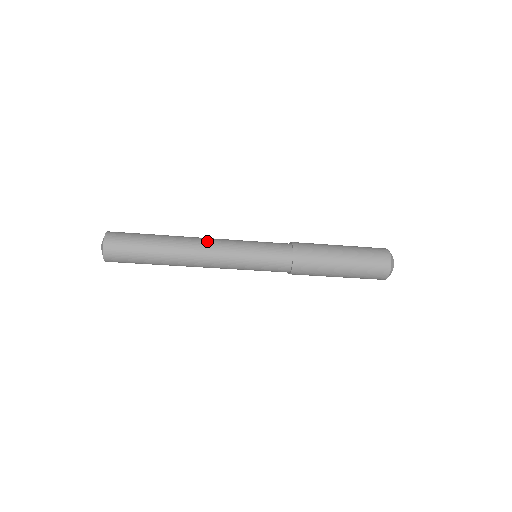
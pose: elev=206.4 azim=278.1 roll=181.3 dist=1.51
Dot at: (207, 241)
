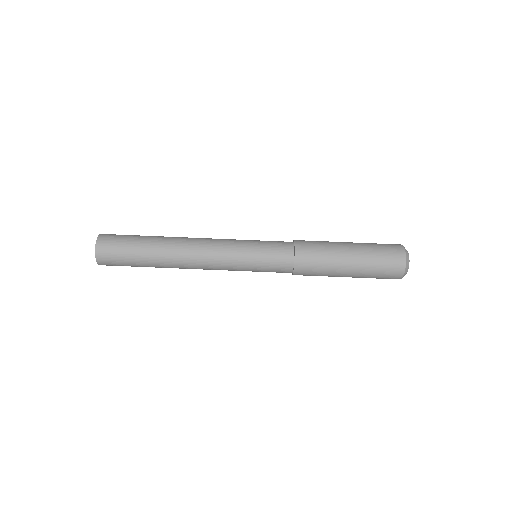
Dot at: occluded
